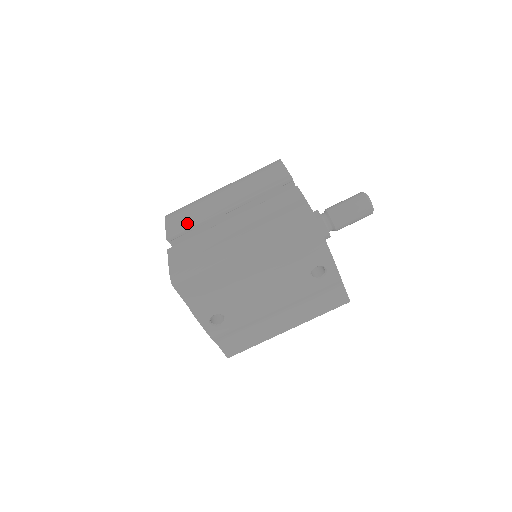
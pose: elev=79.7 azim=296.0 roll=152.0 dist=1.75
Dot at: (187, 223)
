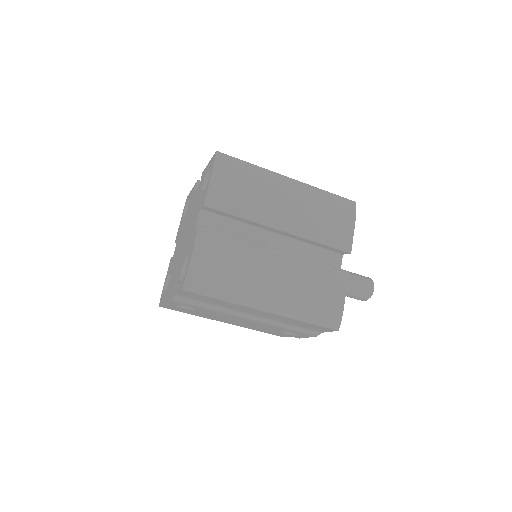
Dot at: (235, 204)
